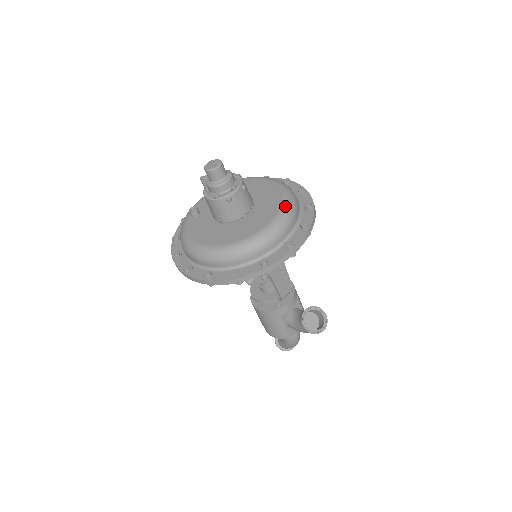
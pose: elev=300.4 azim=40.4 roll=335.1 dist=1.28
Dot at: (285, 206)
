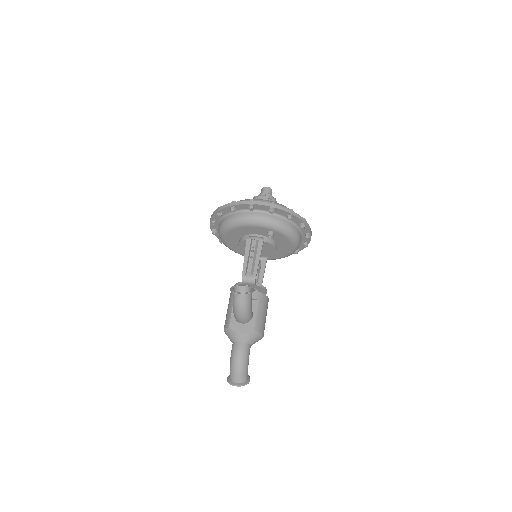
Dot at: occluded
